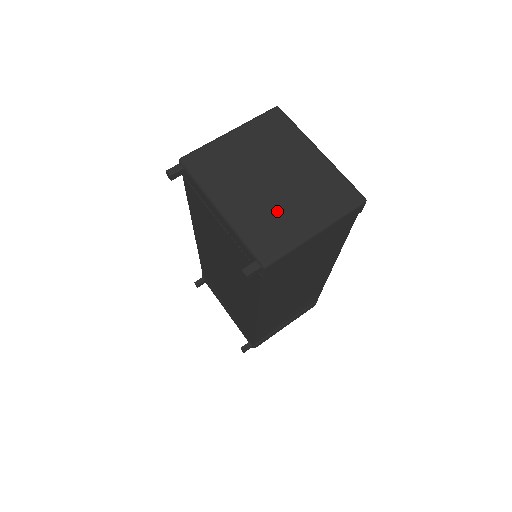
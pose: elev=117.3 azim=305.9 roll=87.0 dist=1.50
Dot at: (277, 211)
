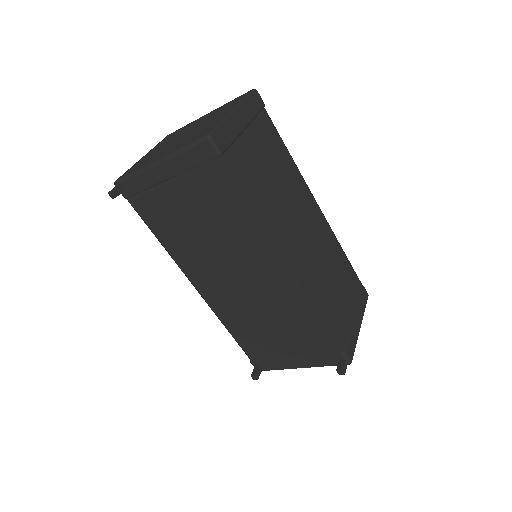
Dot at: (198, 130)
